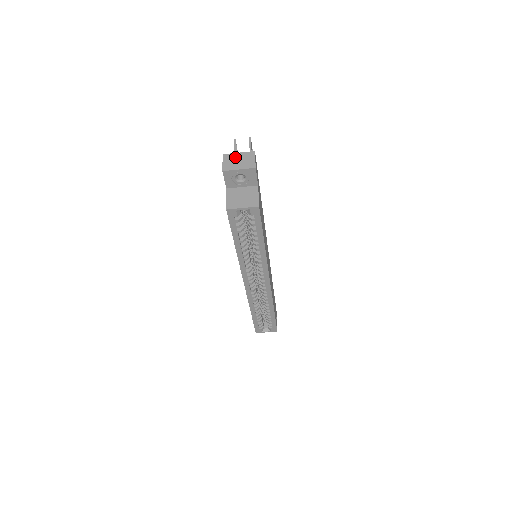
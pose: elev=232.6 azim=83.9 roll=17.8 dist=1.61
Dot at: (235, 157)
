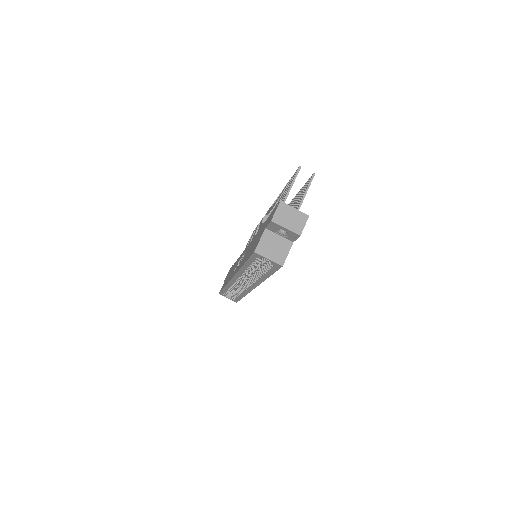
Dot at: (289, 212)
